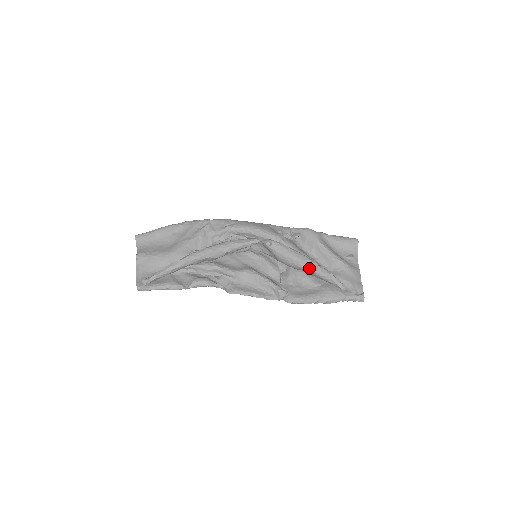
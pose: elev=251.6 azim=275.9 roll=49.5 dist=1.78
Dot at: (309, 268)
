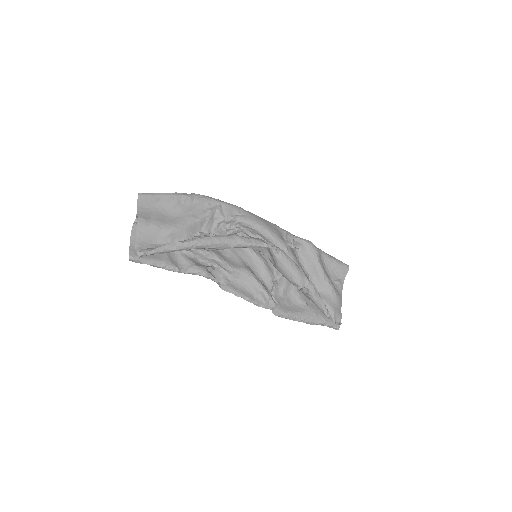
Dot at: (305, 288)
